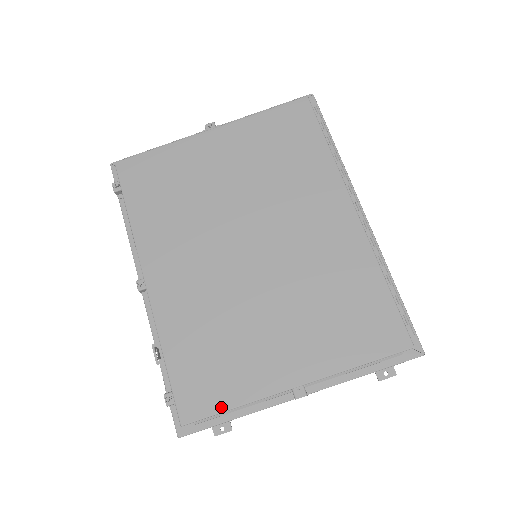
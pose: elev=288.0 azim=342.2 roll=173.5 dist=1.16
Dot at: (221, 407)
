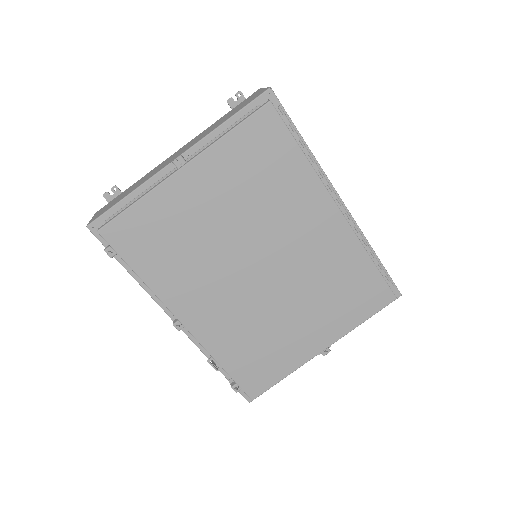
Dot at: (276, 381)
